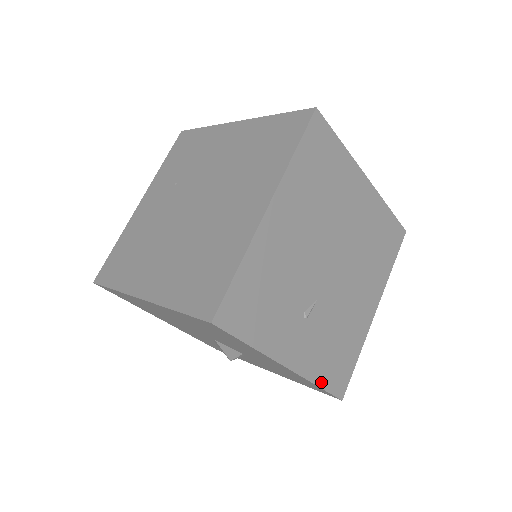
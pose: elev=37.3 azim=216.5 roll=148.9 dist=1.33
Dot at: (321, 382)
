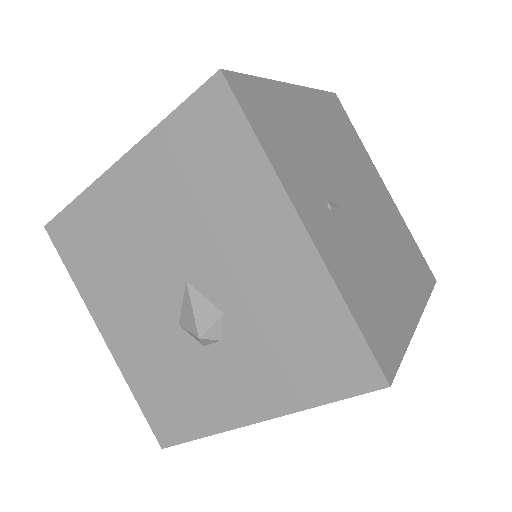
Dot at: (353, 310)
